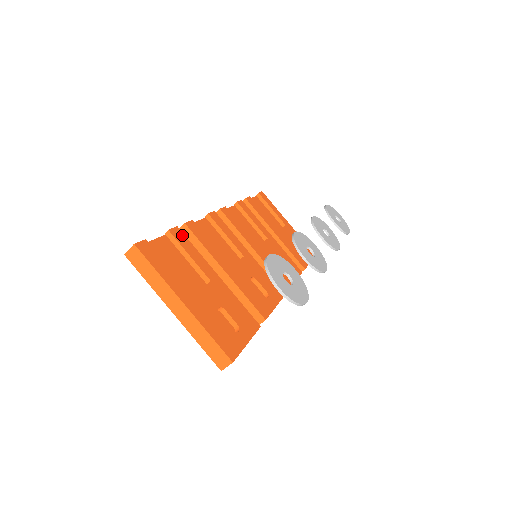
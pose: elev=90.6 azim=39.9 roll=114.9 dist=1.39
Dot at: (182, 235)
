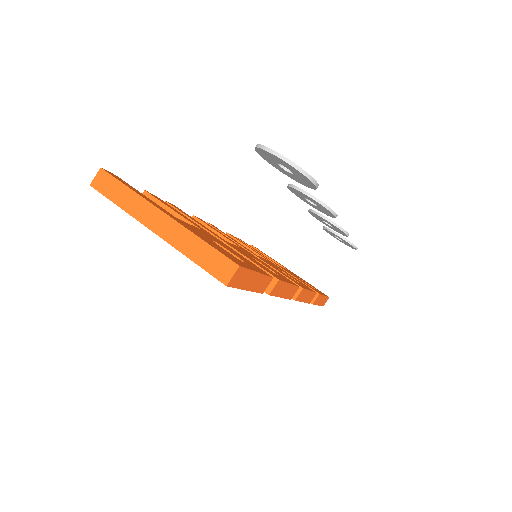
Dot at: (162, 201)
